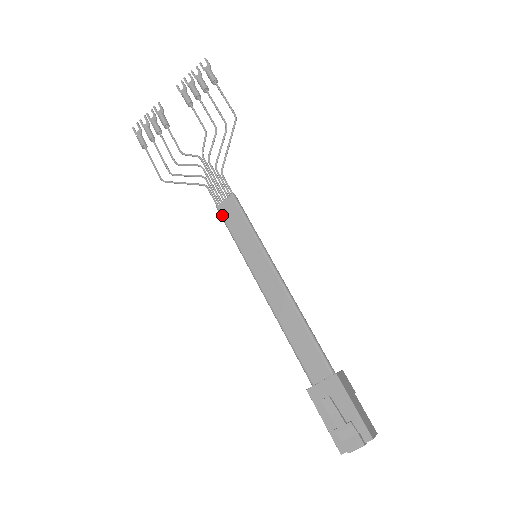
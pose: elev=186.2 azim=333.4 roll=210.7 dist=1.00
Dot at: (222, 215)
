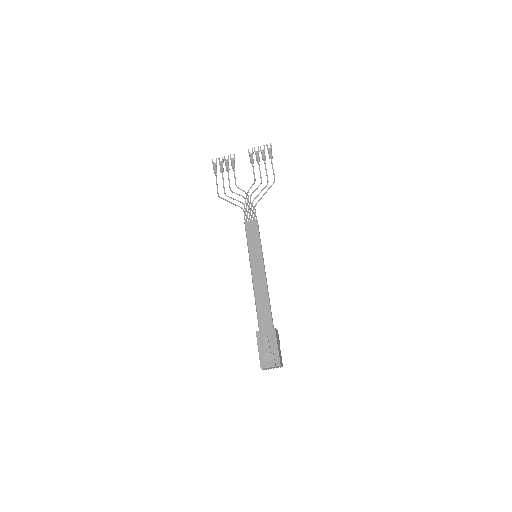
Dot at: (246, 228)
